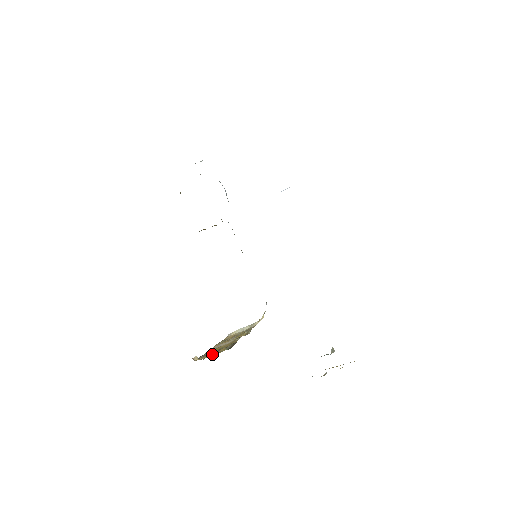
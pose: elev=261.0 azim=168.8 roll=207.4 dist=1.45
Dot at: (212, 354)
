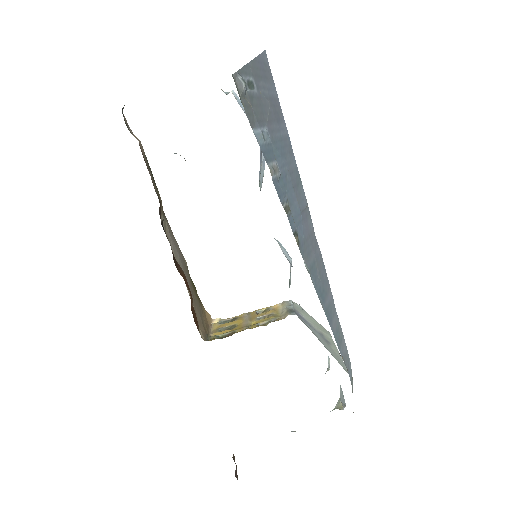
Dot at: (216, 330)
